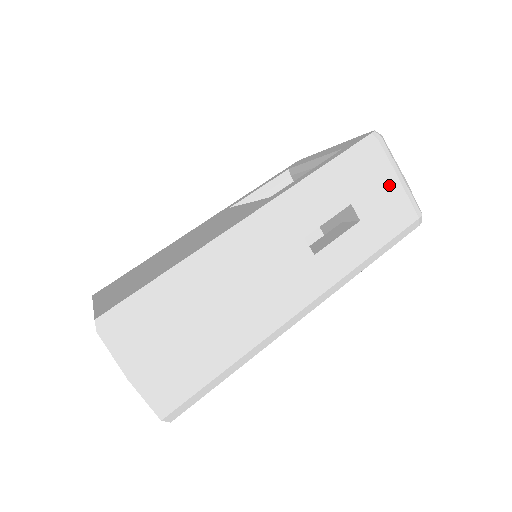
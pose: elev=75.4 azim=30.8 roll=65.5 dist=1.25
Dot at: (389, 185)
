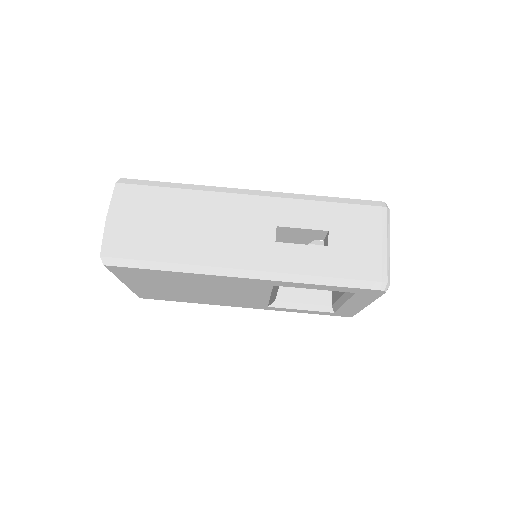
Dot at: (370, 241)
